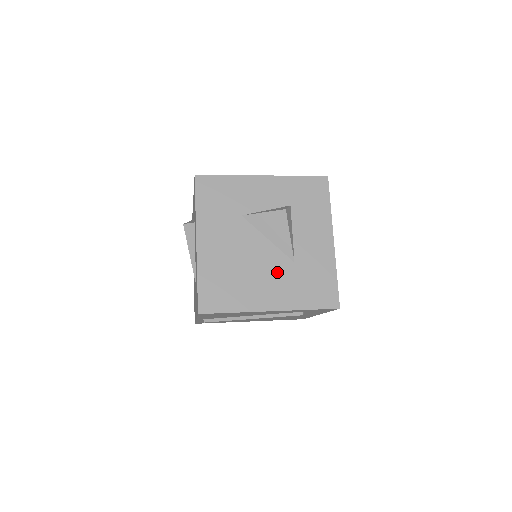
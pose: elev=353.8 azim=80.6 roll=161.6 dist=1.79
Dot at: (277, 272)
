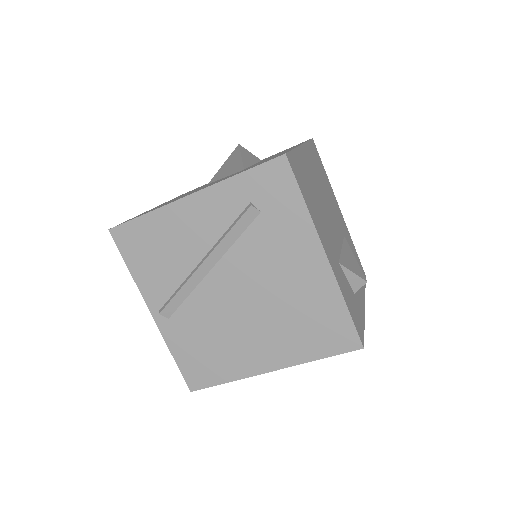
Dot at: occluded
